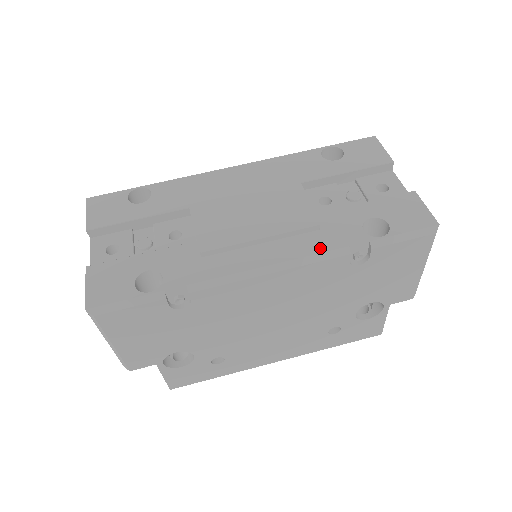
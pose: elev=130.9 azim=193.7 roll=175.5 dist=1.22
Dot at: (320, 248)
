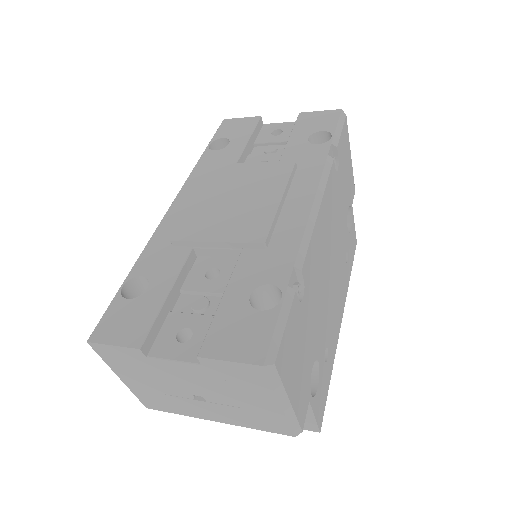
Dot at: (317, 170)
